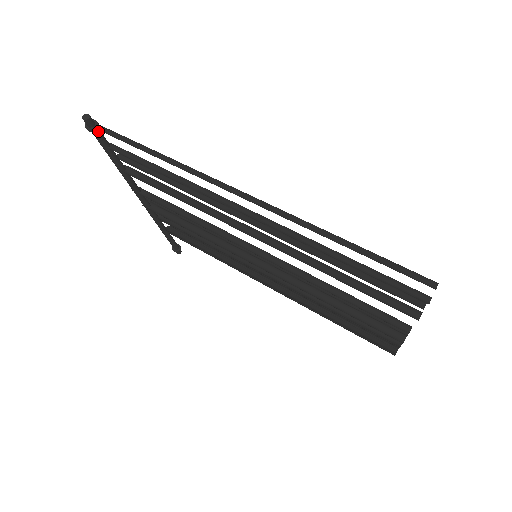
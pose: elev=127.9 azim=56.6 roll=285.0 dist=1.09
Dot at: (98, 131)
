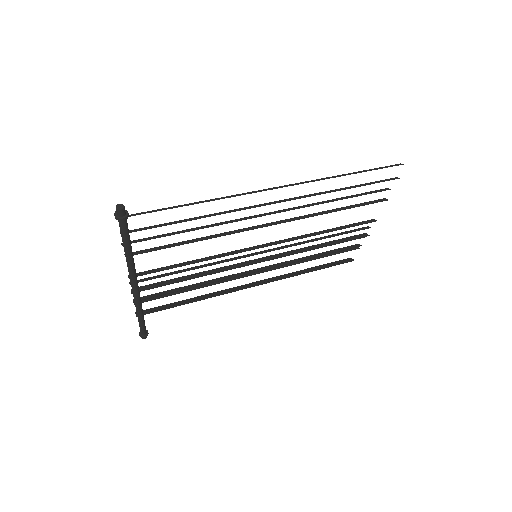
Dot at: (126, 218)
